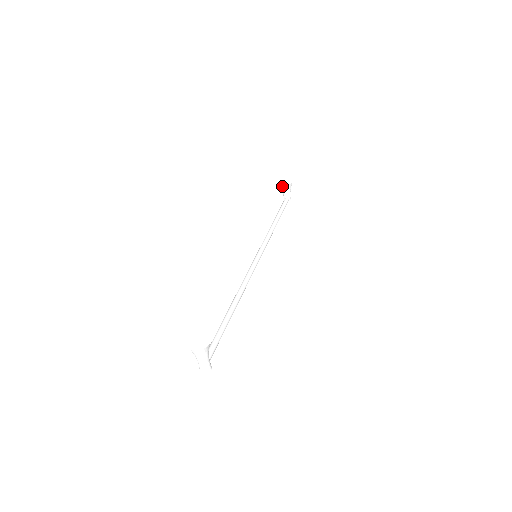
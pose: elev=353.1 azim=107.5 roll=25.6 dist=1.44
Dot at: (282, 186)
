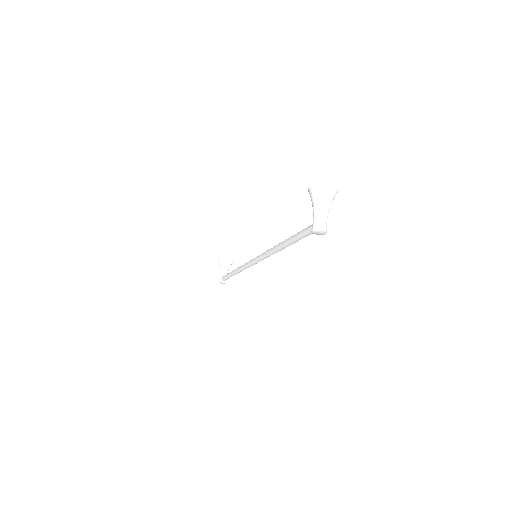
Dot at: (224, 261)
